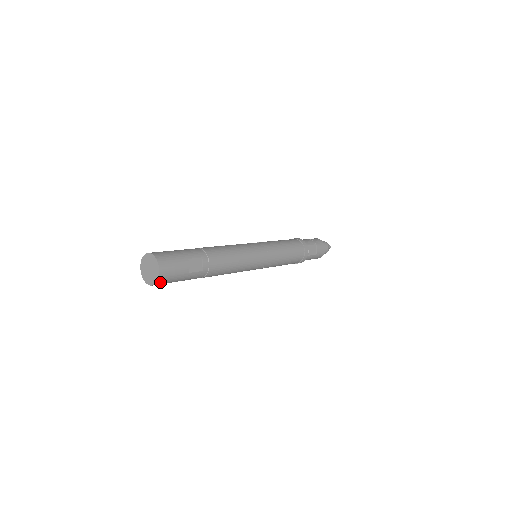
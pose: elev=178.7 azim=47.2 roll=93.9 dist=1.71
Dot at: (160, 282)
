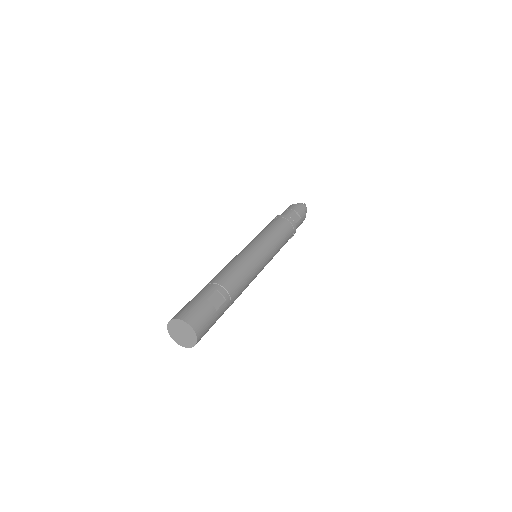
Dot at: (199, 337)
